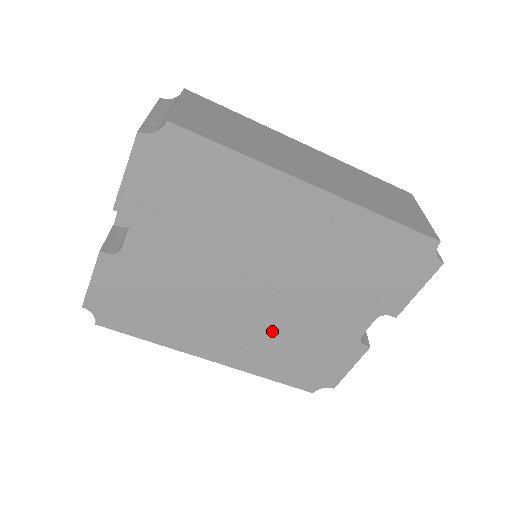
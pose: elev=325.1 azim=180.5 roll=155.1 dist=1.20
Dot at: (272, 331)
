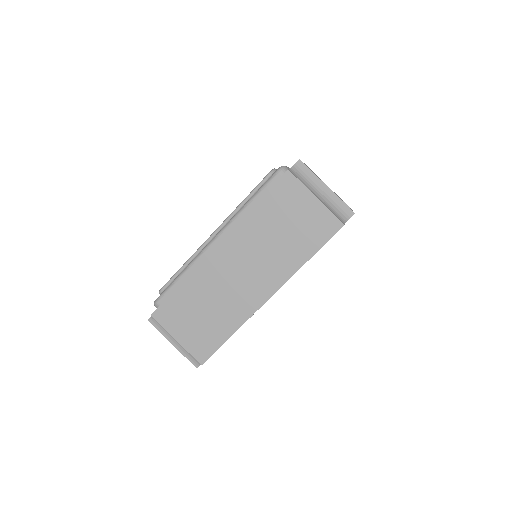
Dot at: occluded
